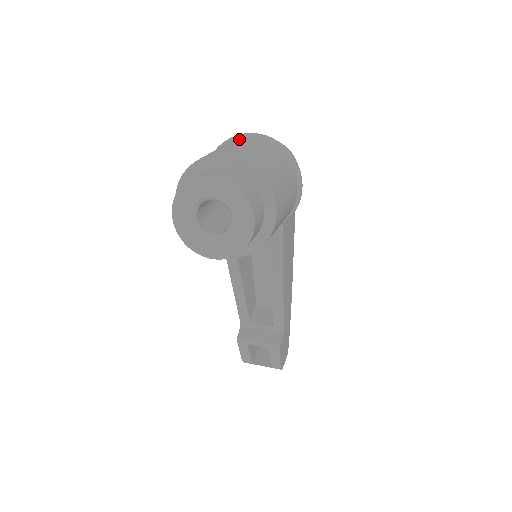
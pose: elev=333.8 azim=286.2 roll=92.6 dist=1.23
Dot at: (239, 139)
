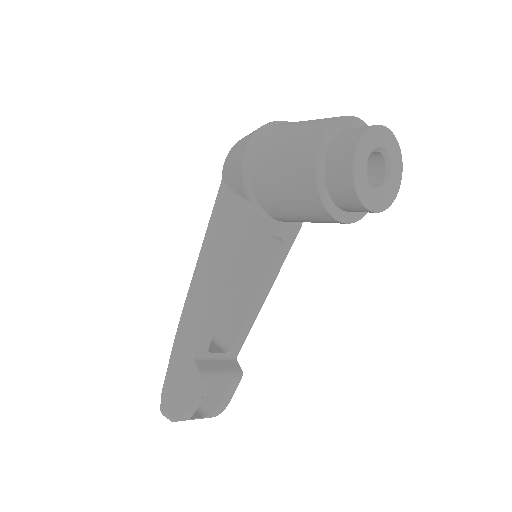
Dot at: occluded
